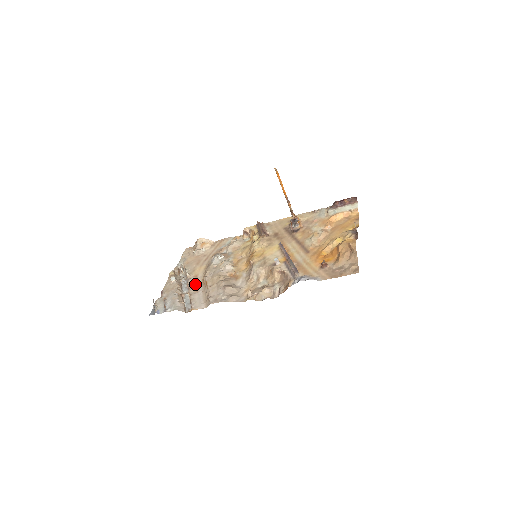
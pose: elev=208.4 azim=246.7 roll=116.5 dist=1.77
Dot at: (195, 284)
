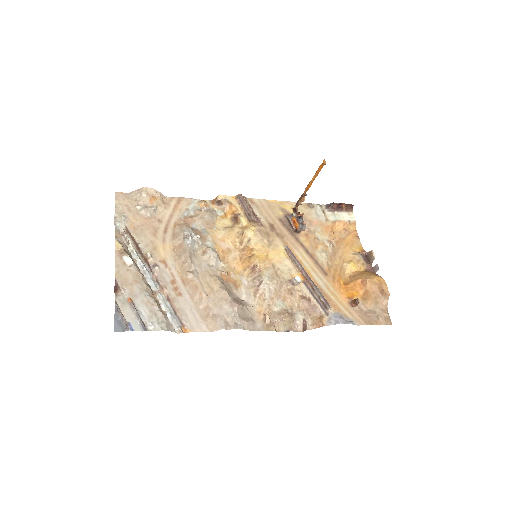
Dot at: (170, 279)
